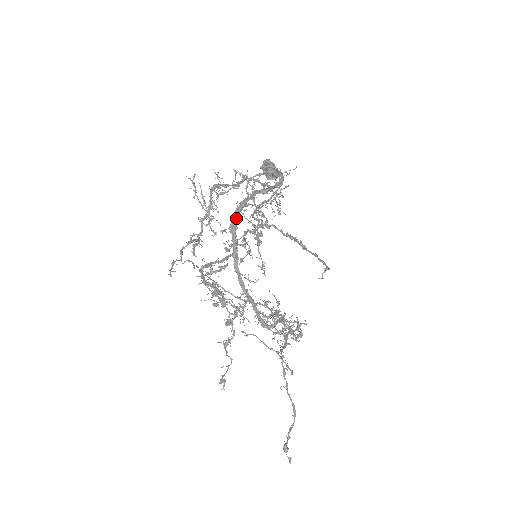
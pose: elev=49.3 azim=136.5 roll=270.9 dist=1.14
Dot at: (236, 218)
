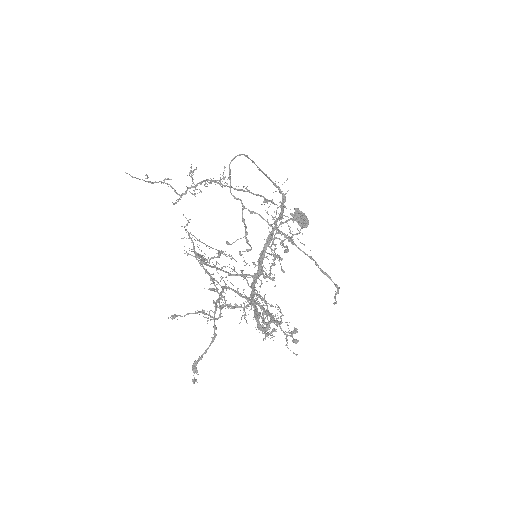
Dot at: occluded
